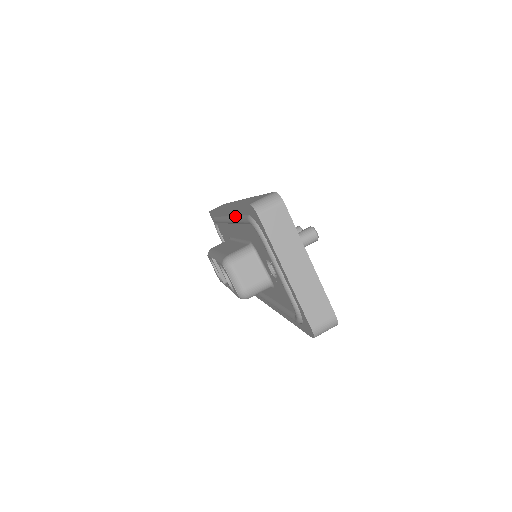
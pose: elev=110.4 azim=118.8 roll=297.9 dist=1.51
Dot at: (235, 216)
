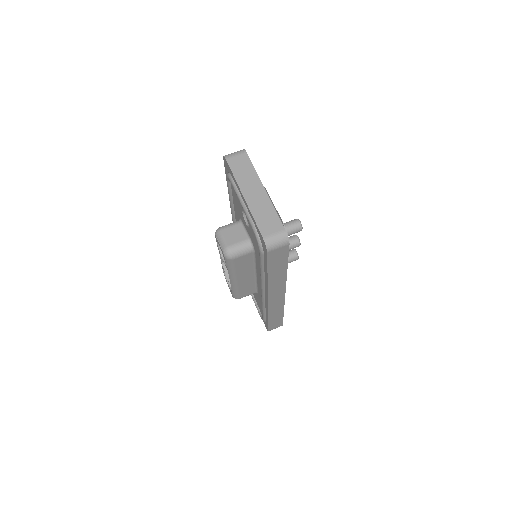
Dot at: occluded
